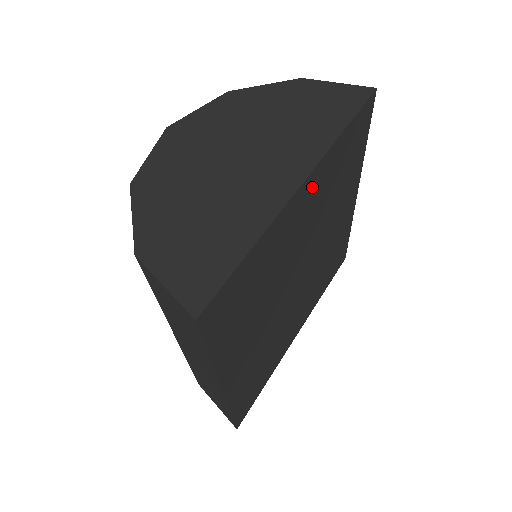
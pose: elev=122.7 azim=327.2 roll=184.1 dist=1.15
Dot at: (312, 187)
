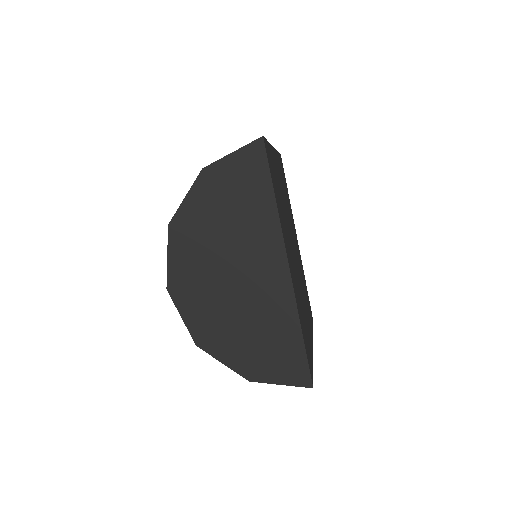
Dot at: (287, 248)
